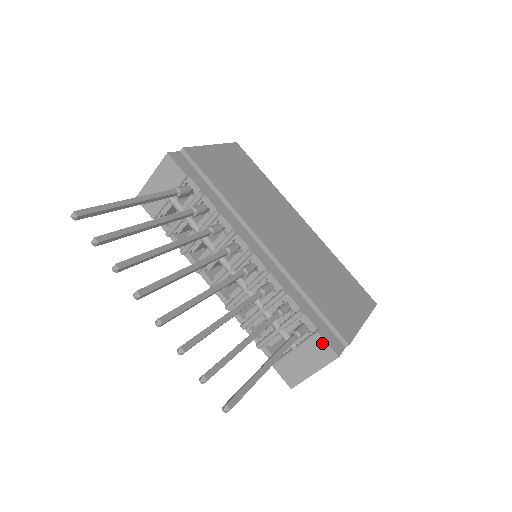
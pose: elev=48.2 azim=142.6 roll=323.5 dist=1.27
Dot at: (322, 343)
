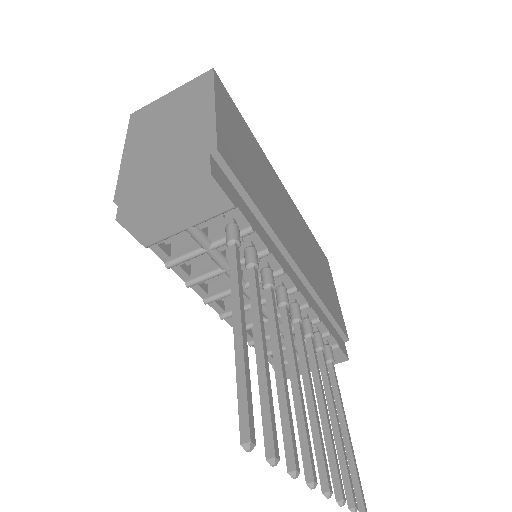
Dot at: (339, 353)
